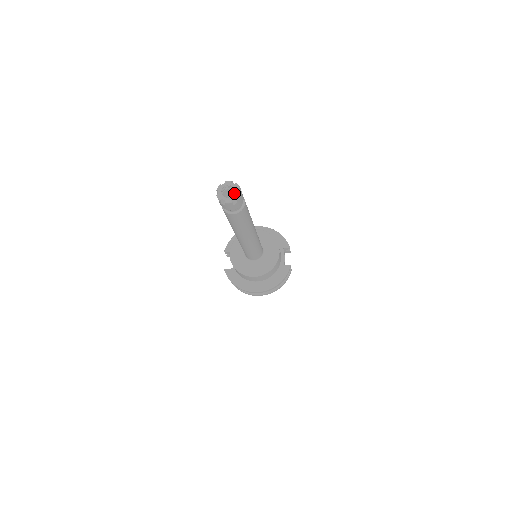
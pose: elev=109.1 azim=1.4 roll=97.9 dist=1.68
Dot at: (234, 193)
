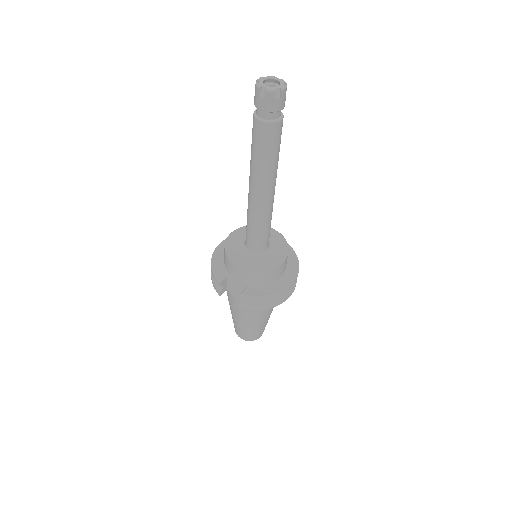
Dot at: (278, 81)
